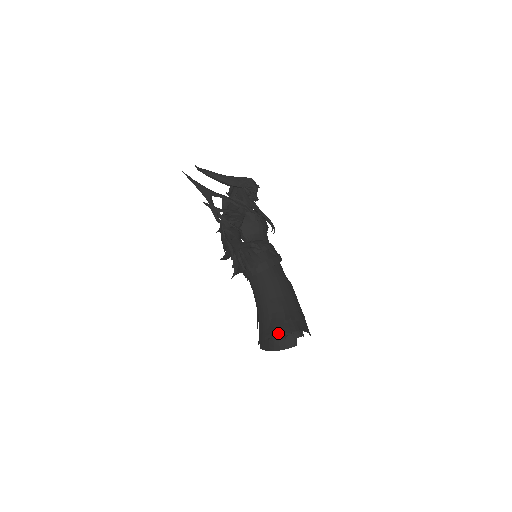
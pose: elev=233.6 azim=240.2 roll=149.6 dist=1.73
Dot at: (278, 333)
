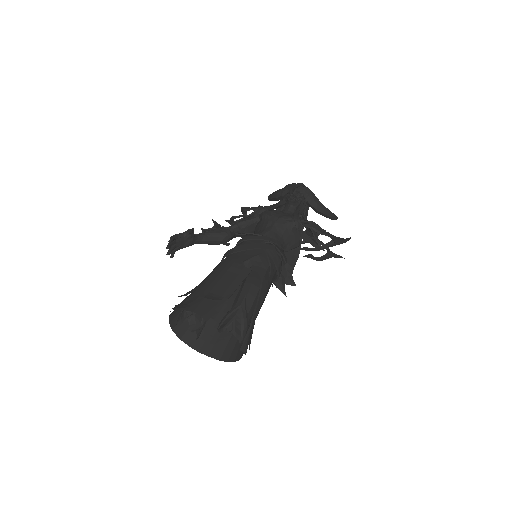
Dot at: occluded
